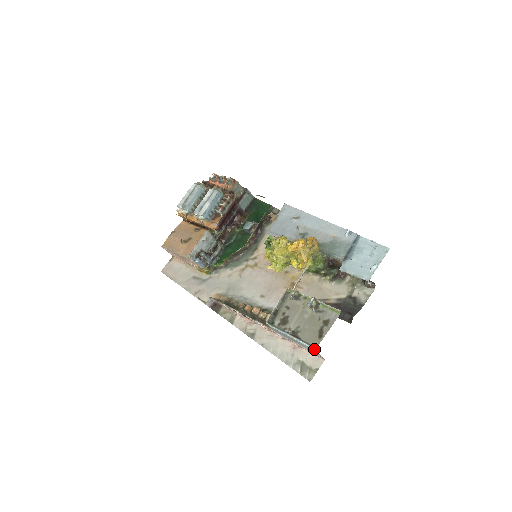
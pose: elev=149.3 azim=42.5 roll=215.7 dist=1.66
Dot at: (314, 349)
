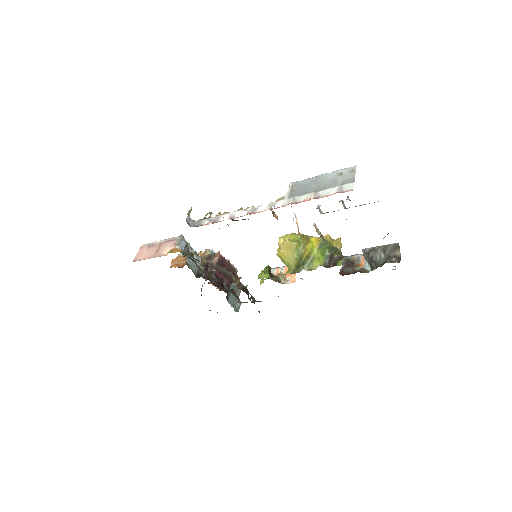
Dot at: (356, 165)
